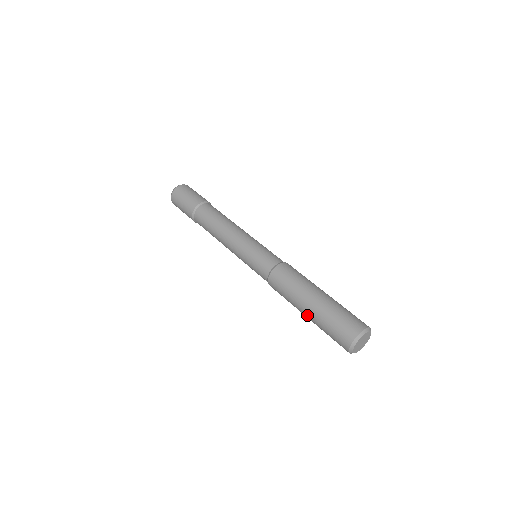
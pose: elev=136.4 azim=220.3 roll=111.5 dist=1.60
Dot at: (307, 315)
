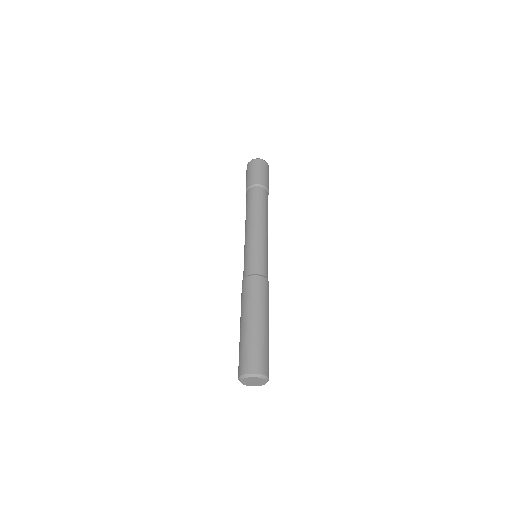
Dot at: occluded
